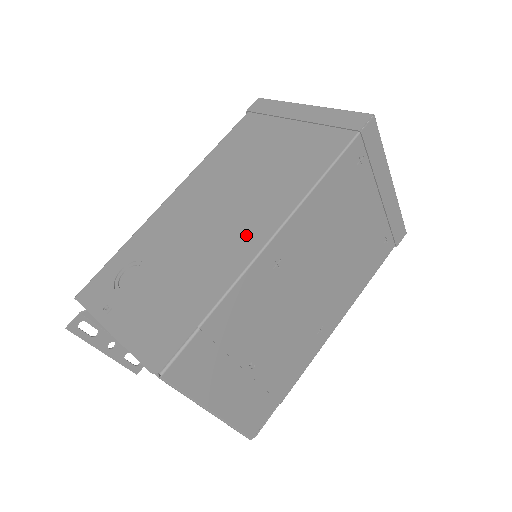
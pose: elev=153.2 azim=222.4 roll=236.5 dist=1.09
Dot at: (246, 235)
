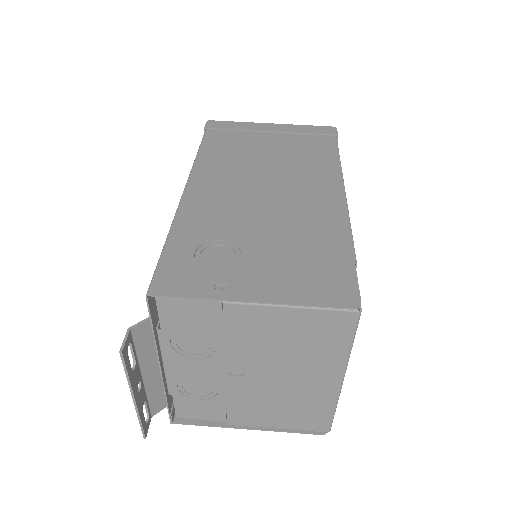
Dot at: (320, 199)
